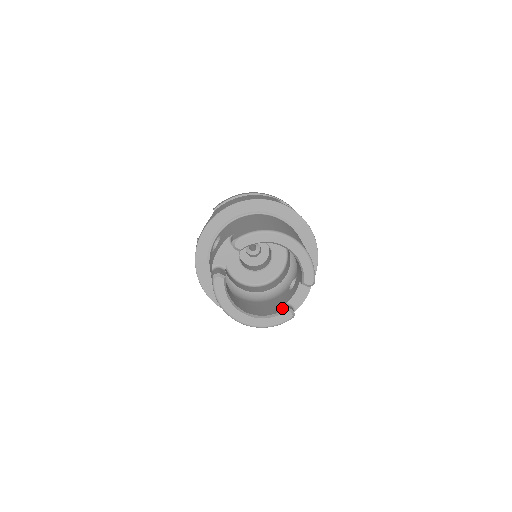
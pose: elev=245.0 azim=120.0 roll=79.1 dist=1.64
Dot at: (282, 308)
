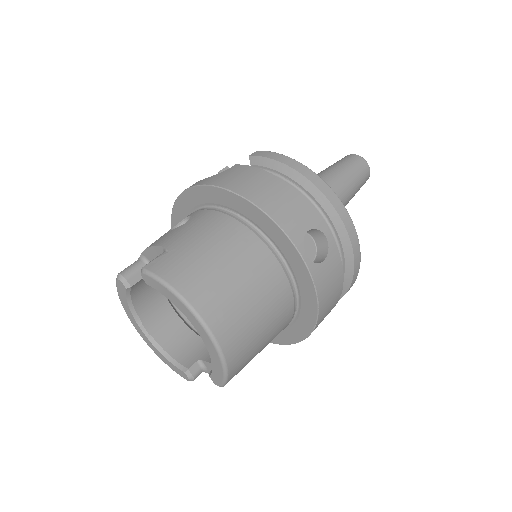
Dot at: (188, 361)
